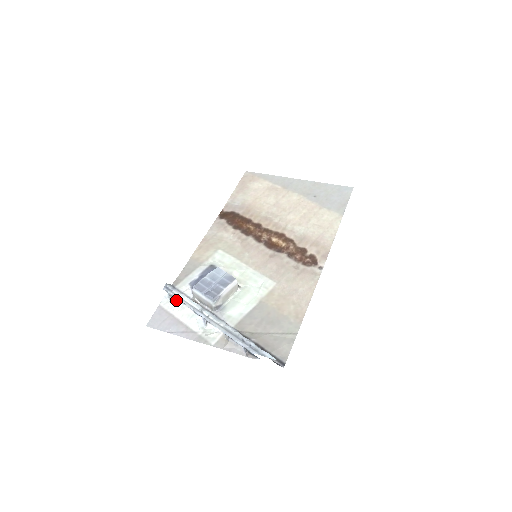
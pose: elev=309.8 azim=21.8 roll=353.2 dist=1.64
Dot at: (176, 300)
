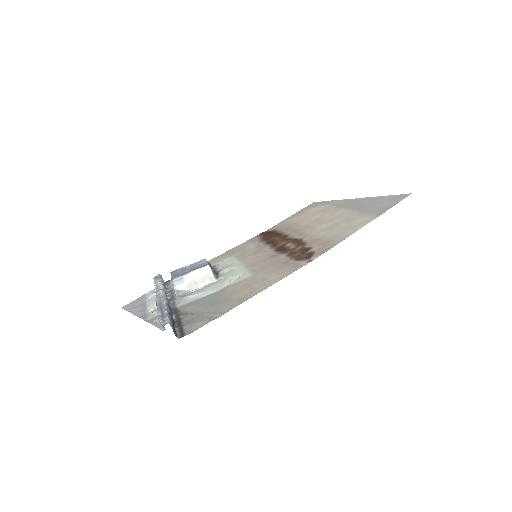
Dot at: occluded
